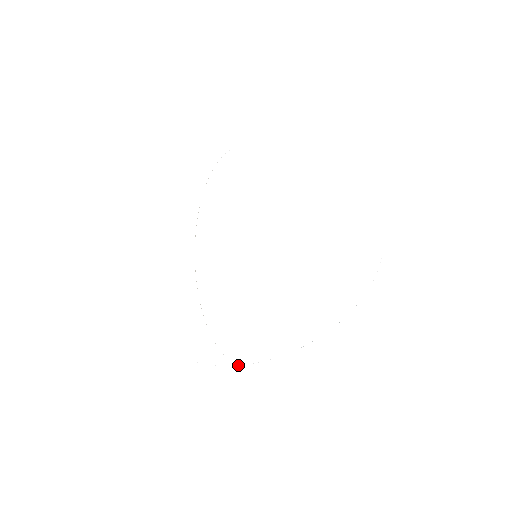
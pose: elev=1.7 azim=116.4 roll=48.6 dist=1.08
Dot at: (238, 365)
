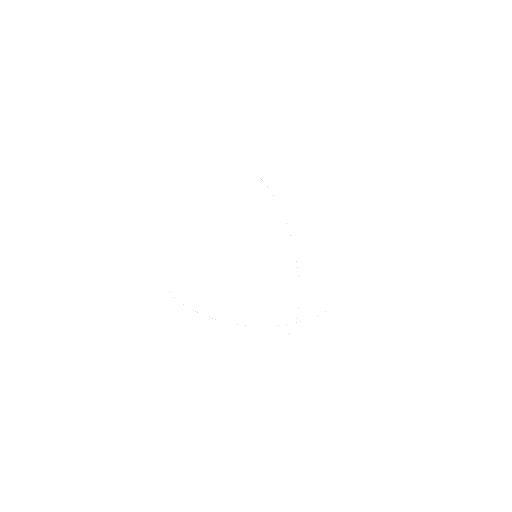
Dot at: occluded
